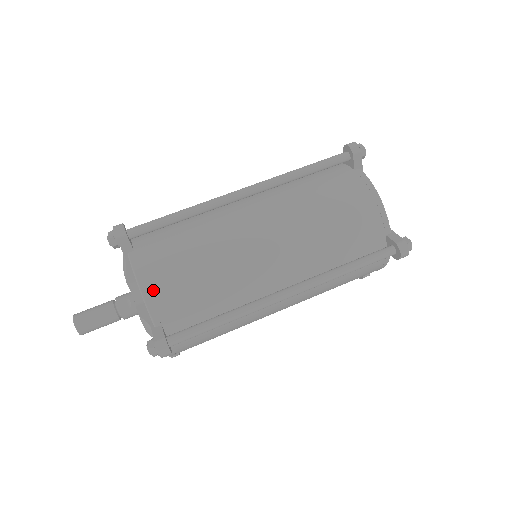
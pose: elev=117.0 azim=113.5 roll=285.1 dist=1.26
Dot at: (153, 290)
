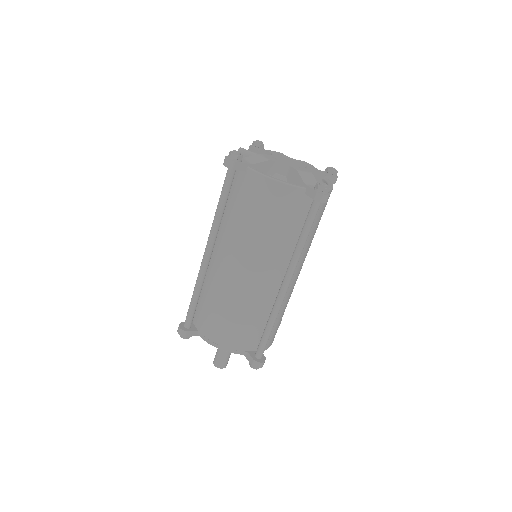
Dot at: occluded
